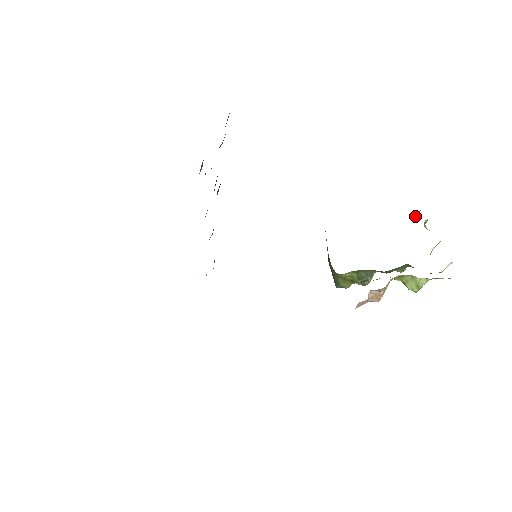
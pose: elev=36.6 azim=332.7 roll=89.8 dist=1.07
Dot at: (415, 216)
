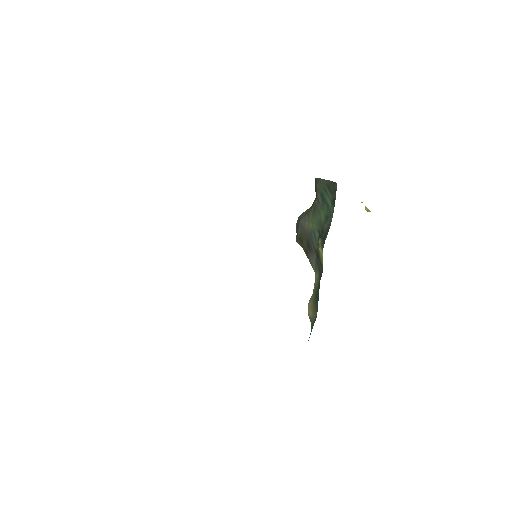
Dot at: occluded
